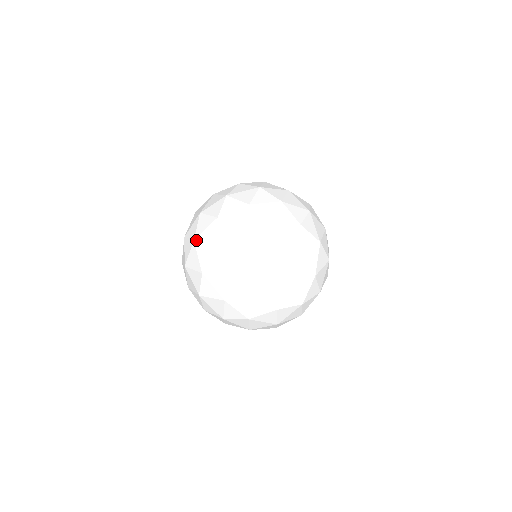
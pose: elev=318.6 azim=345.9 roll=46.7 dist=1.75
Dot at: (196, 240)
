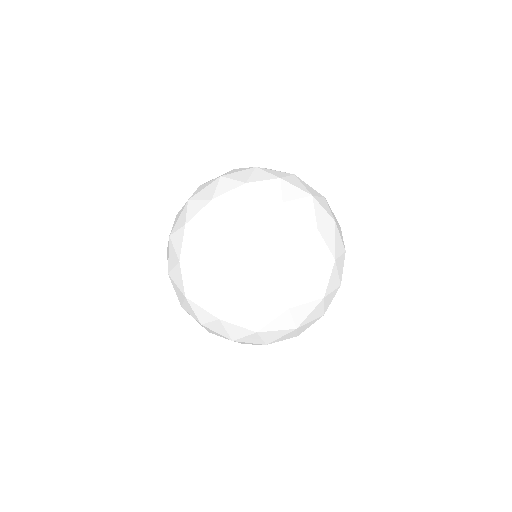
Dot at: (249, 181)
